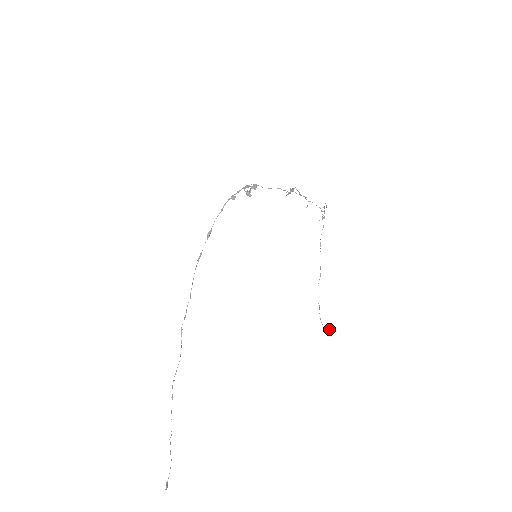
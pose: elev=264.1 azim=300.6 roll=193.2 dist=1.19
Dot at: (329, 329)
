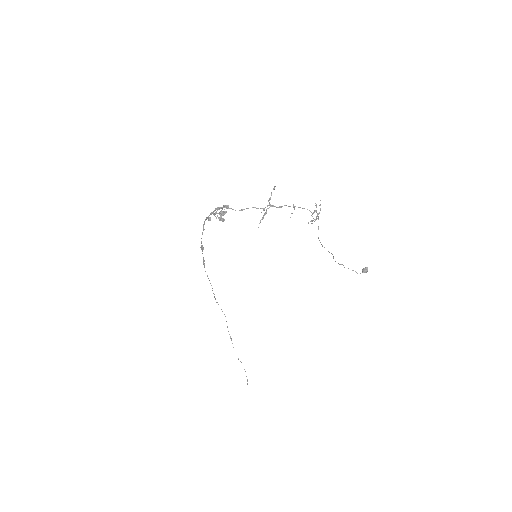
Dot at: (363, 269)
